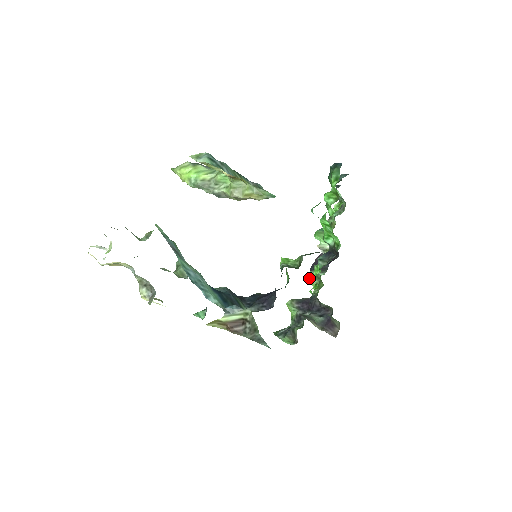
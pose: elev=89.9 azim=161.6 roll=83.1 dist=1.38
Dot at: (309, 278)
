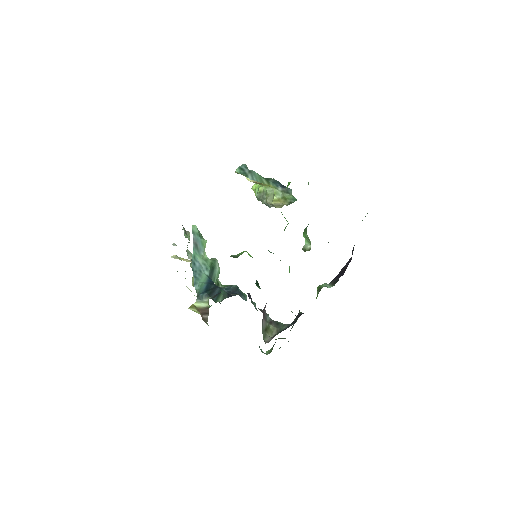
Dot at: (317, 290)
